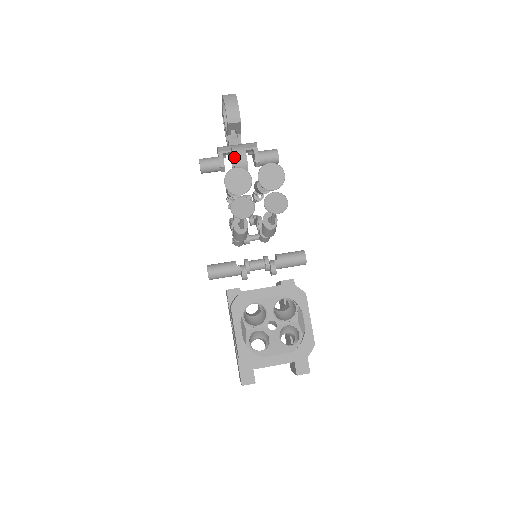
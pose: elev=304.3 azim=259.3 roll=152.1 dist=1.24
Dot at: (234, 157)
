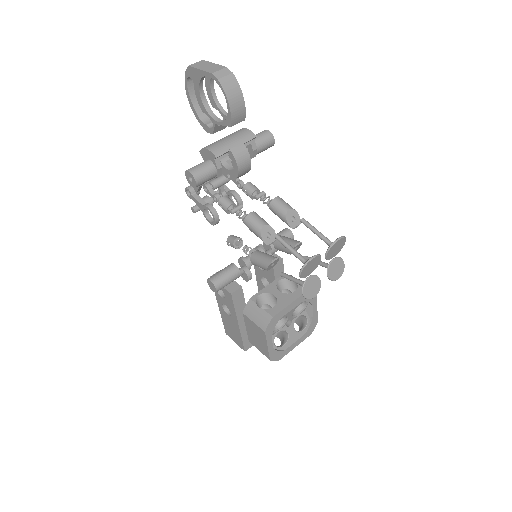
Dot at: (239, 168)
